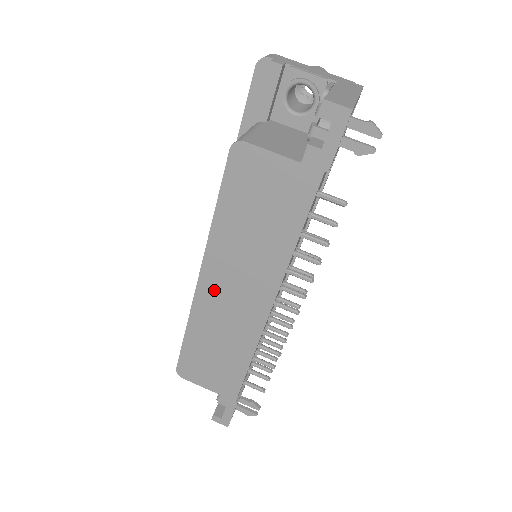
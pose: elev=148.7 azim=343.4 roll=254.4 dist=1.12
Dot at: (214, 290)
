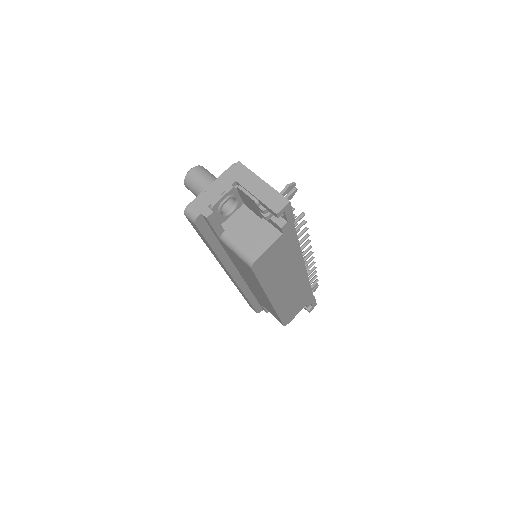
Dot at: (280, 295)
